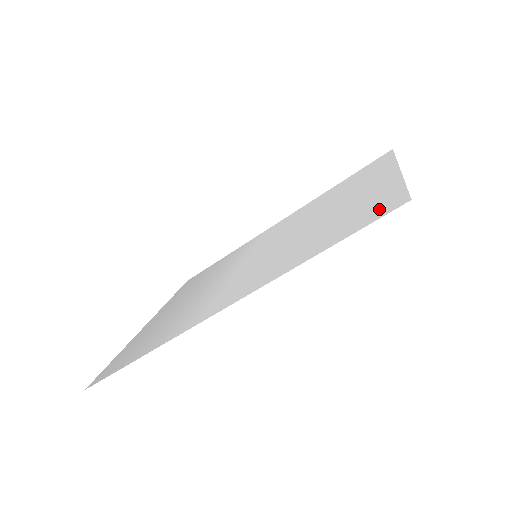
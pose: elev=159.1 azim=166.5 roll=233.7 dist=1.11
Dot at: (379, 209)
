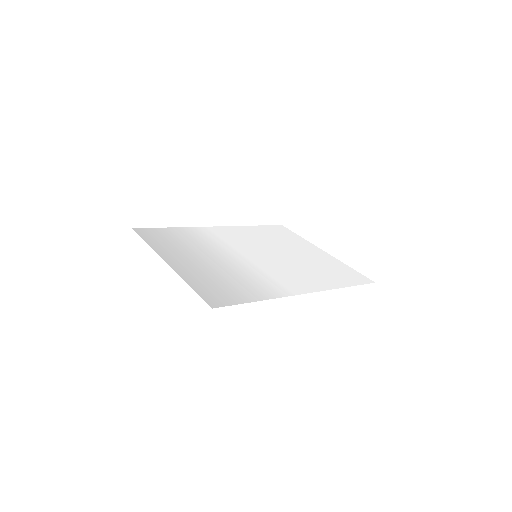
Dot at: (357, 277)
